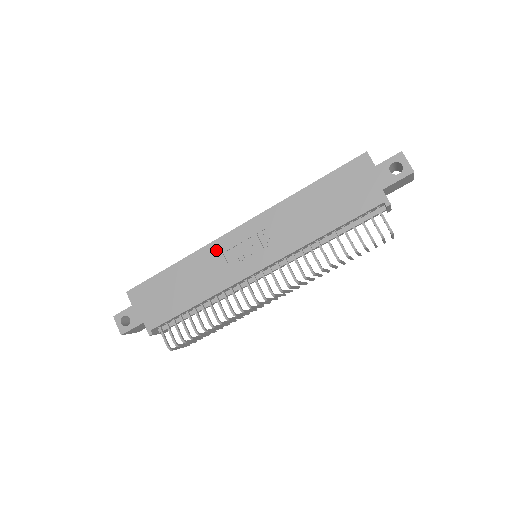
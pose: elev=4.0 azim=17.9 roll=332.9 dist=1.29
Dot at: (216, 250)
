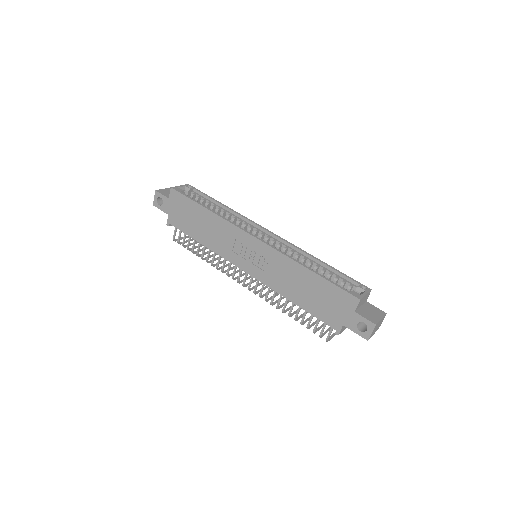
Dot at: (234, 233)
